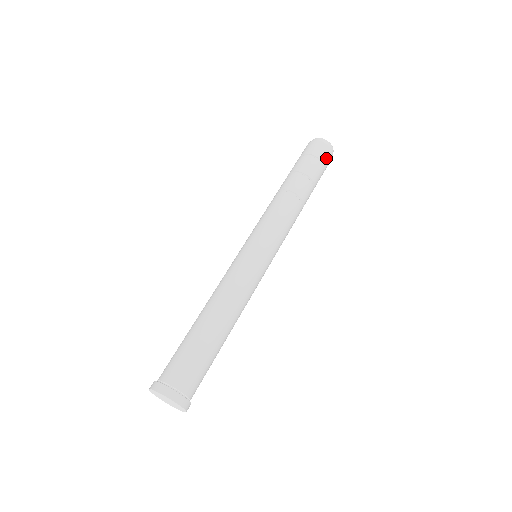
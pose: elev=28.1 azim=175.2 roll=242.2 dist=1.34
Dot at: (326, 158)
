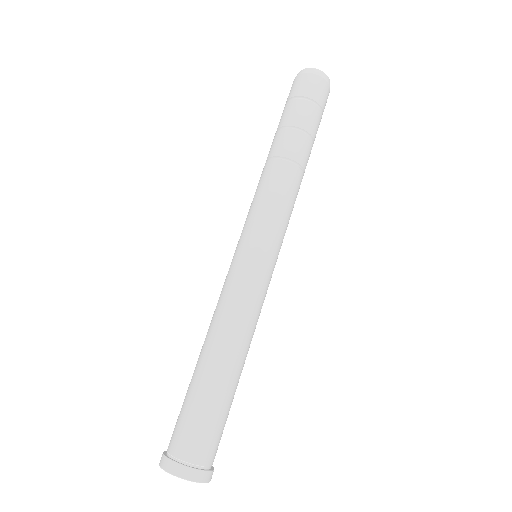
Dot at: occluded
